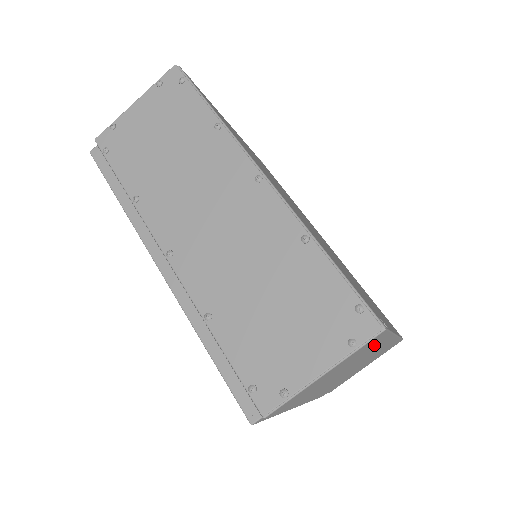
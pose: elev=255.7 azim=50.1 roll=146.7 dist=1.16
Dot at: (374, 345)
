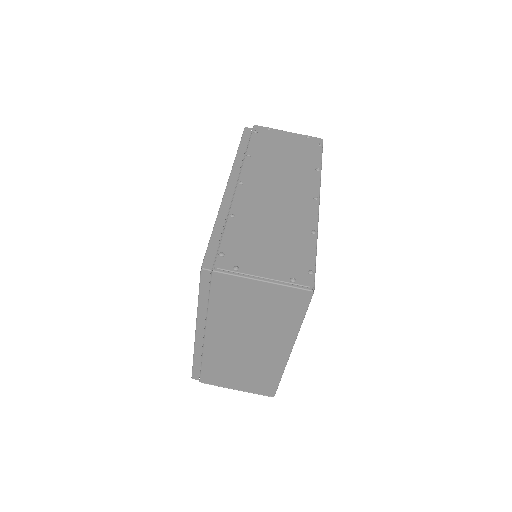
Dot at: (288, 317)
